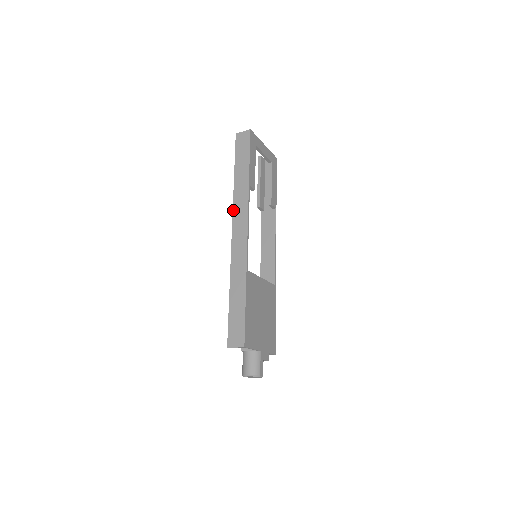
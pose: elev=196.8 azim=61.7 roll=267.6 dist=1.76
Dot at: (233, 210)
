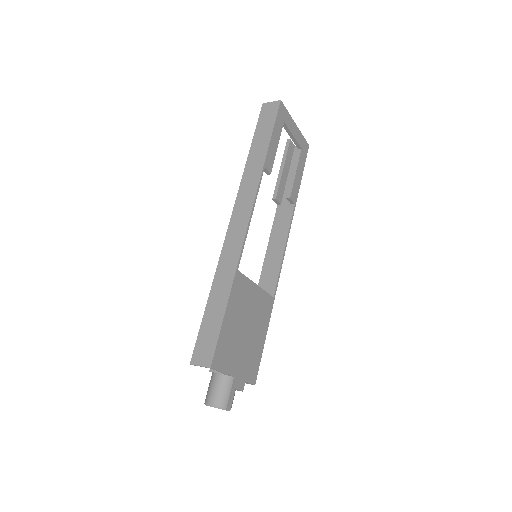
Dot at: (238, 193)
